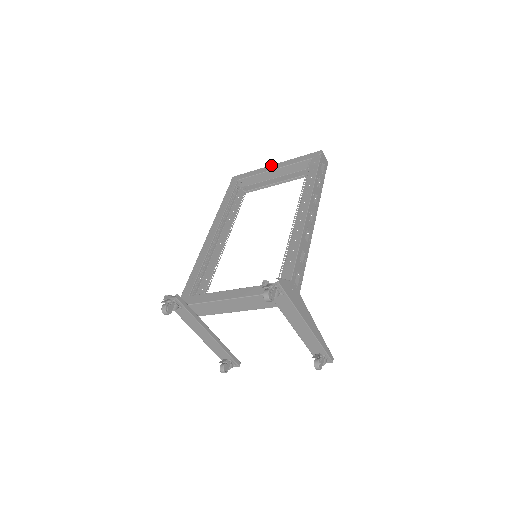
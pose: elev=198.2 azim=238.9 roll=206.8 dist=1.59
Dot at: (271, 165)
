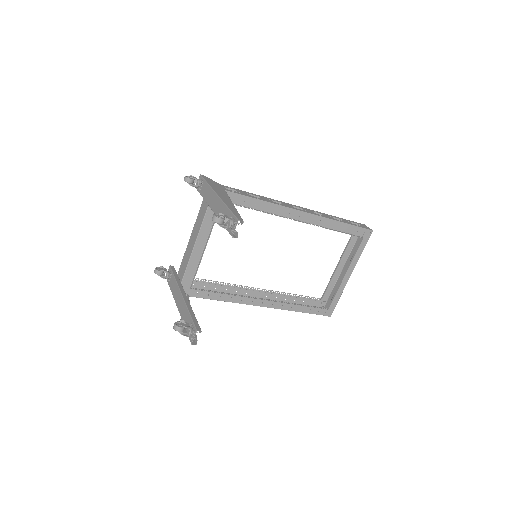
Dot at: (341, 271)
